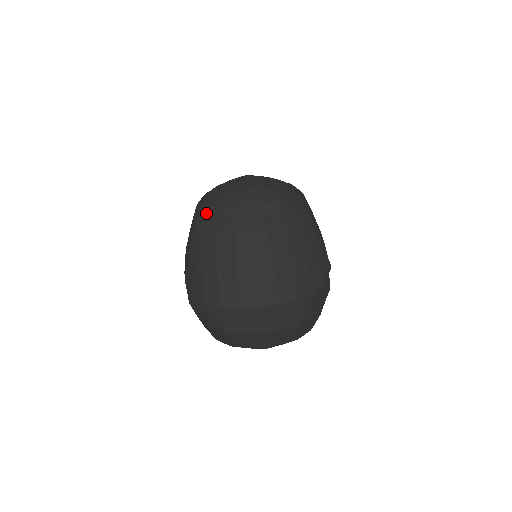
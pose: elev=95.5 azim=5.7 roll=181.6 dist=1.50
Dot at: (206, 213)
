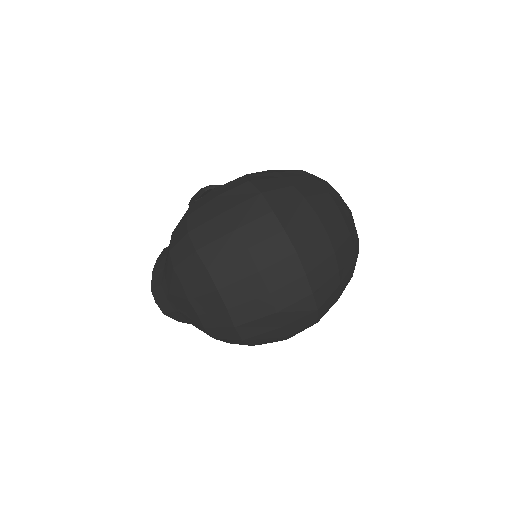
Dot at: (320, 178)
